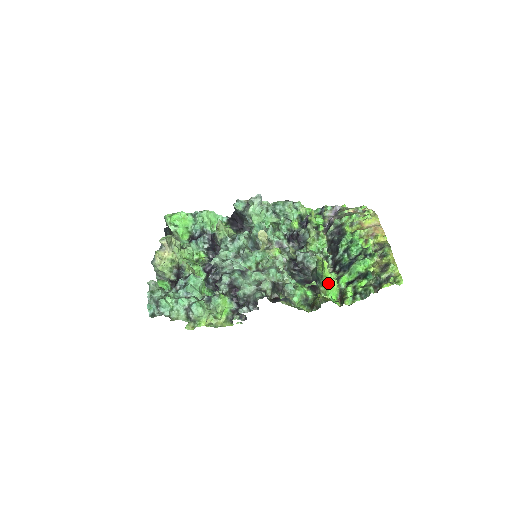
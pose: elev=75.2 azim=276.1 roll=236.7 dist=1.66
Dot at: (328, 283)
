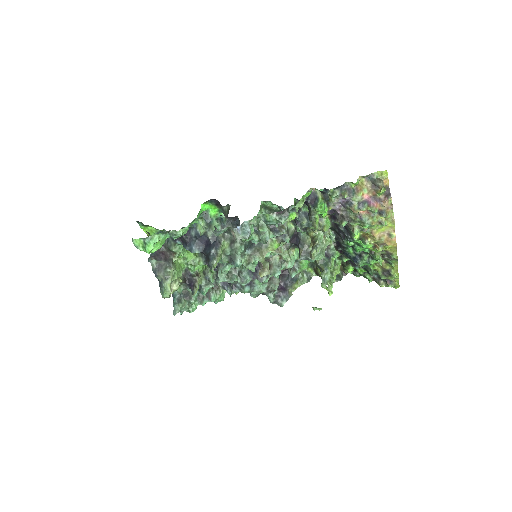
Dot at: occluded
